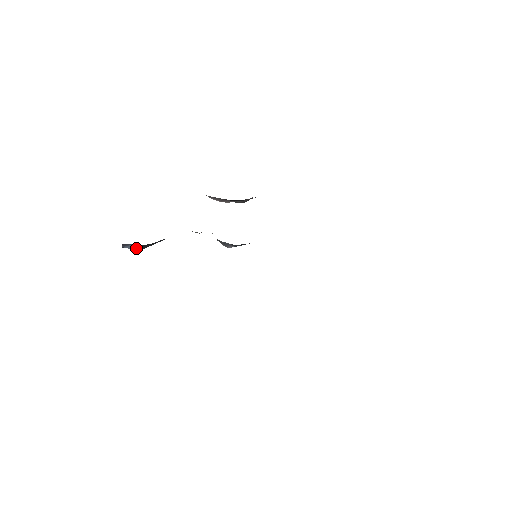
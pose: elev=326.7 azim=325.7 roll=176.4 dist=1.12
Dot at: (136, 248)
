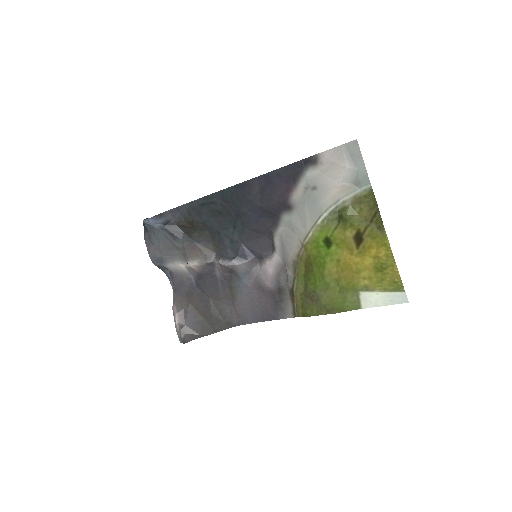
Dot at: (160, 224)
